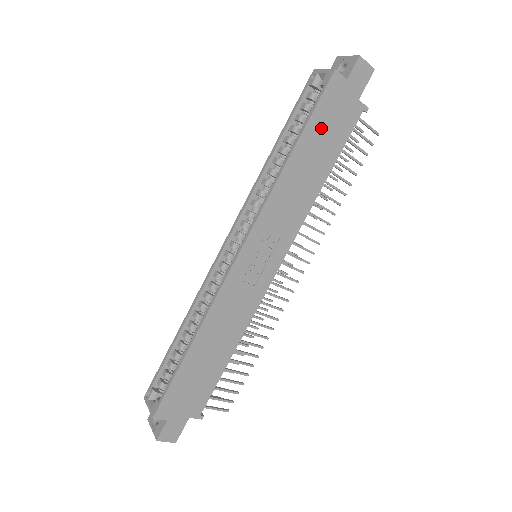
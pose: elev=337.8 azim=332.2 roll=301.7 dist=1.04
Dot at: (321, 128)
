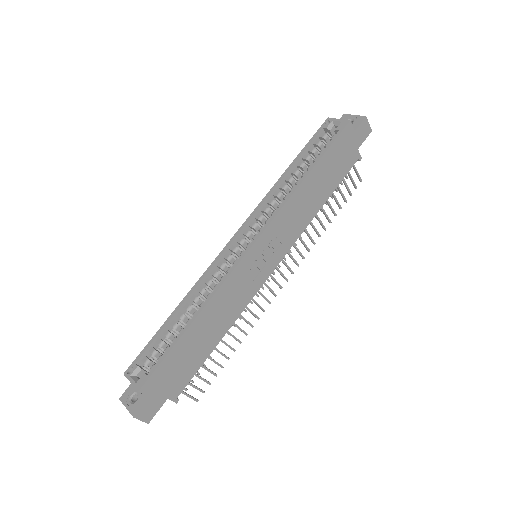
Dot at: (331, 162)
